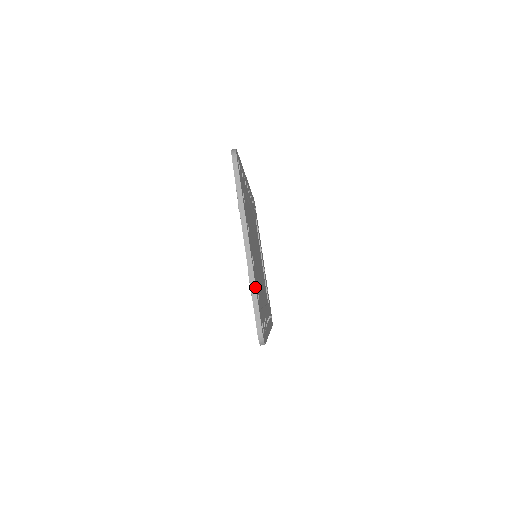
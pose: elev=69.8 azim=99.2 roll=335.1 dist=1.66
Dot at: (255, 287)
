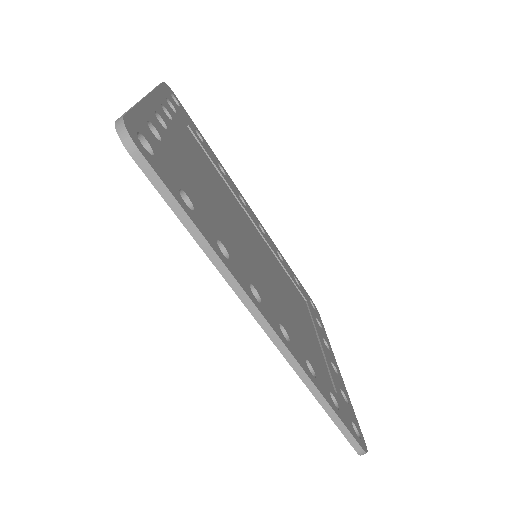
Dot at: (137, 104)
